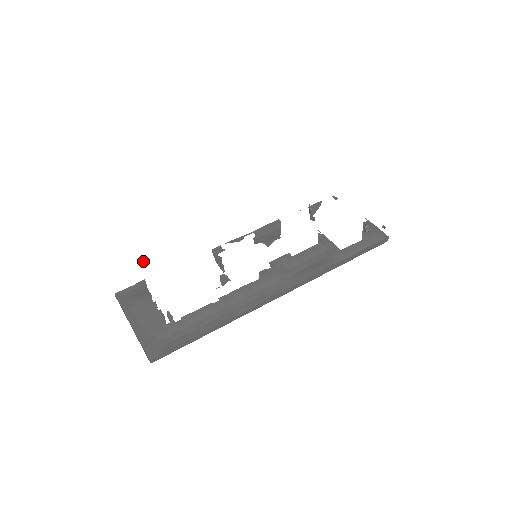
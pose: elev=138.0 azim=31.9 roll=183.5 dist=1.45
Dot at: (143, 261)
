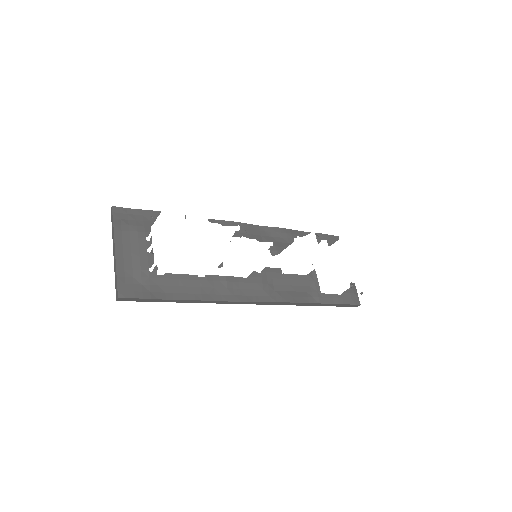
Dot at: (169, 208)
